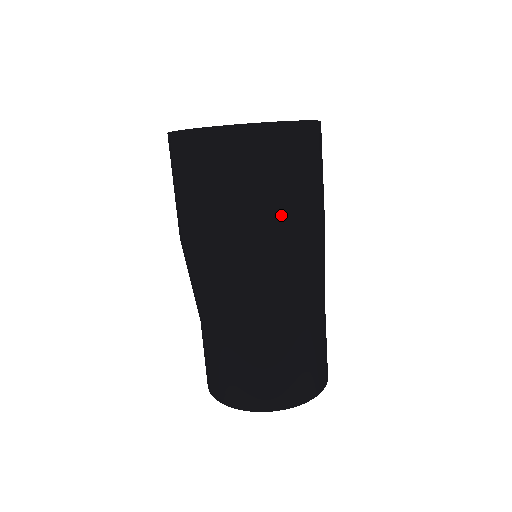
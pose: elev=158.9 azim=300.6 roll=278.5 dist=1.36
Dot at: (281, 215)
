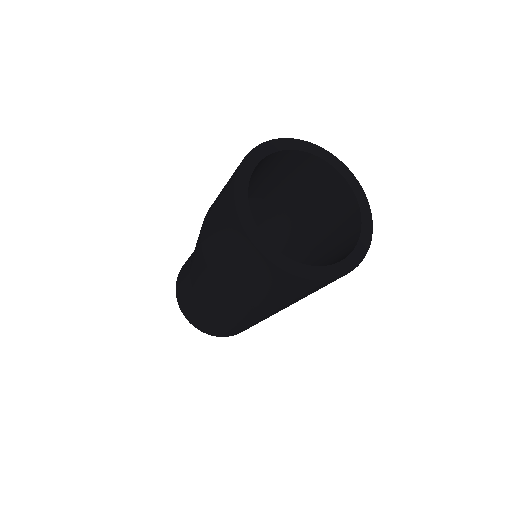
Dot at: occluded
